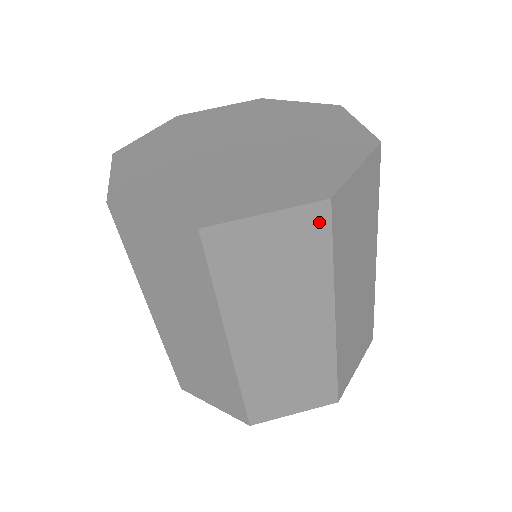
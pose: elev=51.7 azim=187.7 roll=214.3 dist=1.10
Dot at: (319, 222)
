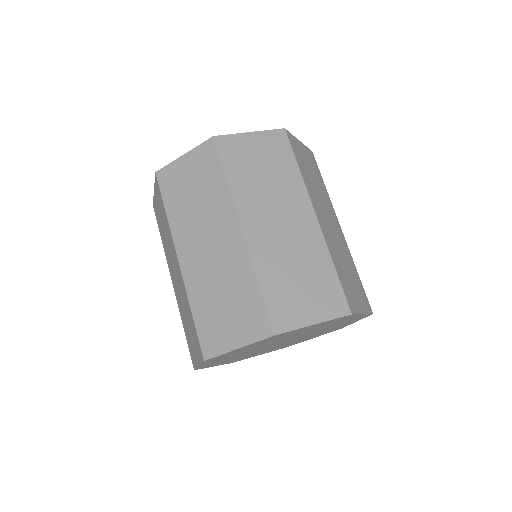
Dot at: (211, 152)
